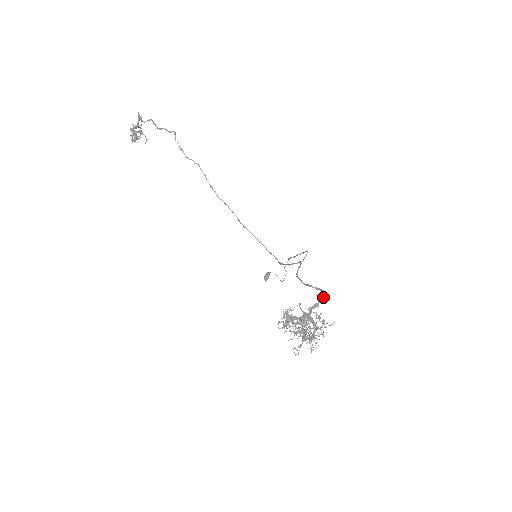
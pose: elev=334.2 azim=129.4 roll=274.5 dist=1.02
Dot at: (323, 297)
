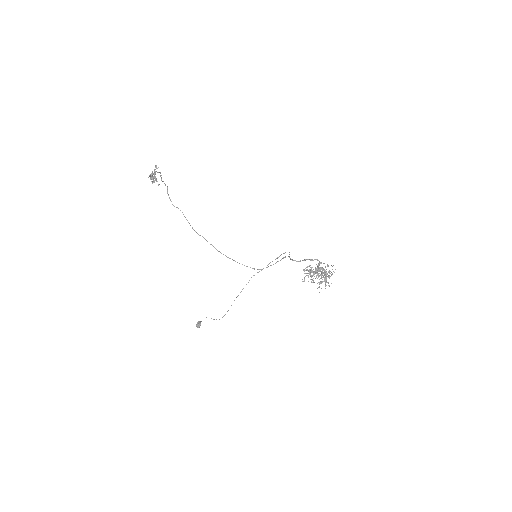
Dot at: occluded
